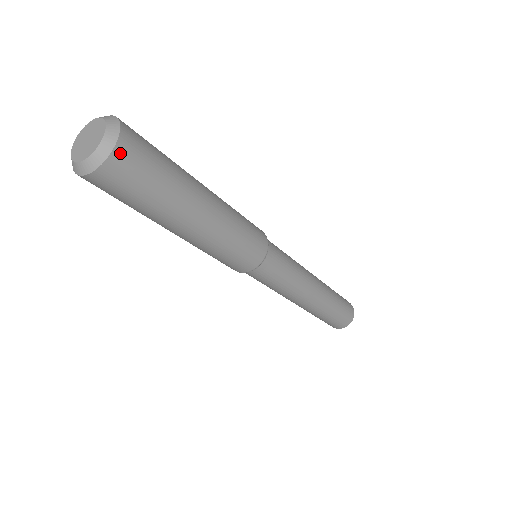
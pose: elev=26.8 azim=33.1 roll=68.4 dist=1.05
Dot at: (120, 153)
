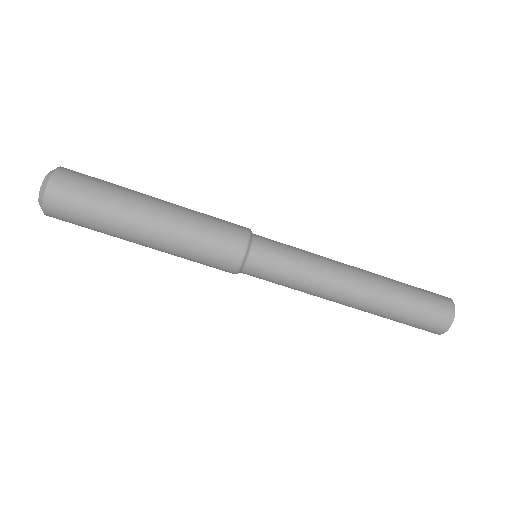
Dot at: (58, 176)
